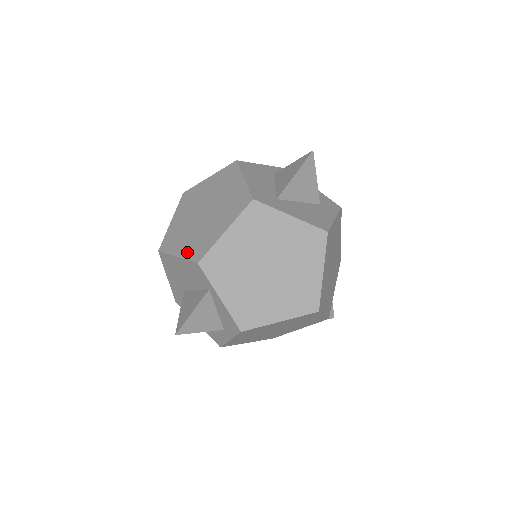
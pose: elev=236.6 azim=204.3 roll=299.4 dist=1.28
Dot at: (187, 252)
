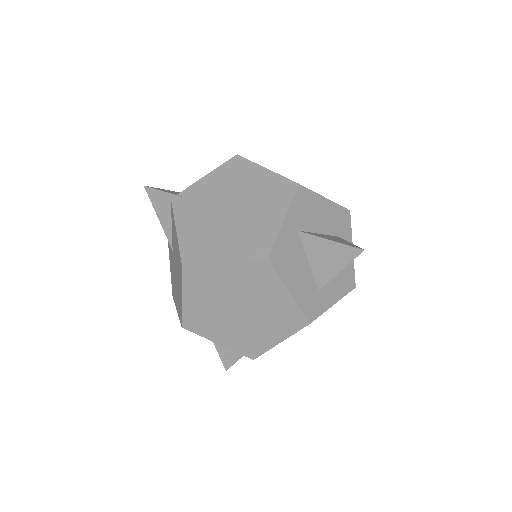
Dot at: (233, 345)
